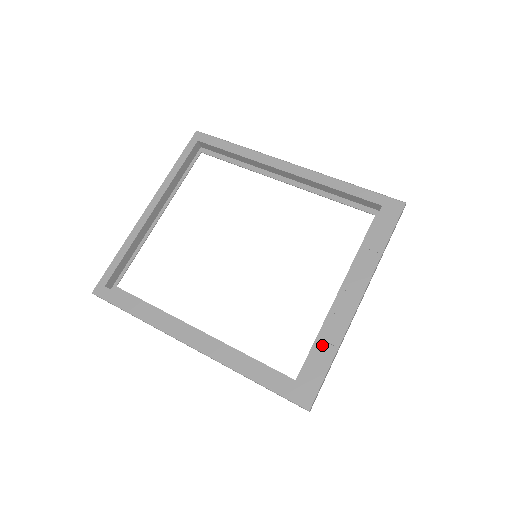
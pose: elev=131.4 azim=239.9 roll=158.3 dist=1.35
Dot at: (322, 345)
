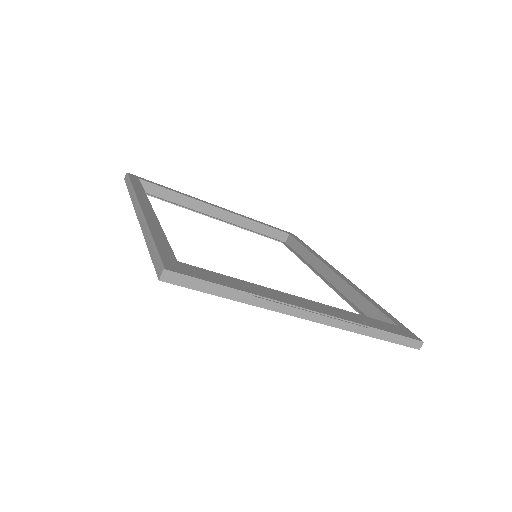
Dot at: (241, 282)
